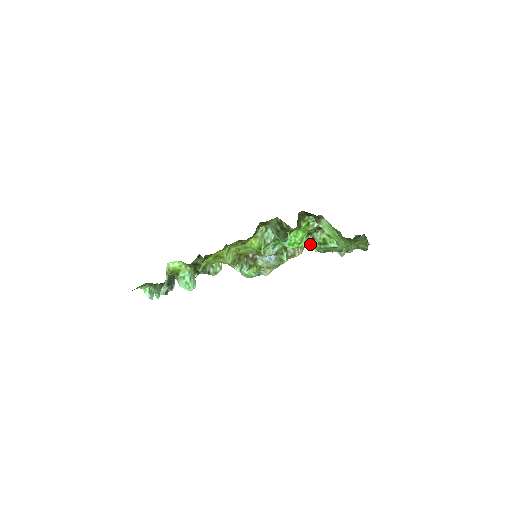
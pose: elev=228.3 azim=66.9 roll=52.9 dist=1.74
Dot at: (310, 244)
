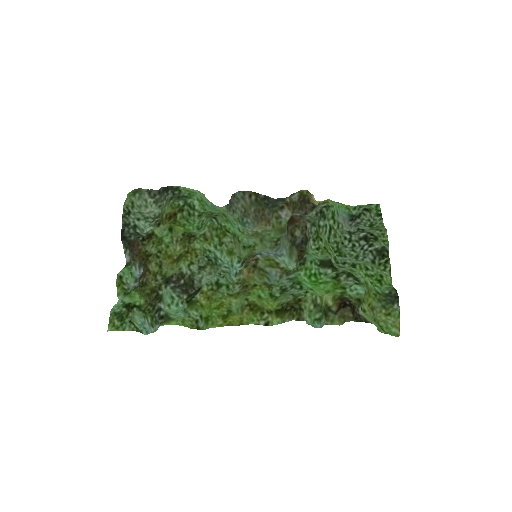
Dot at: (326, 256)
